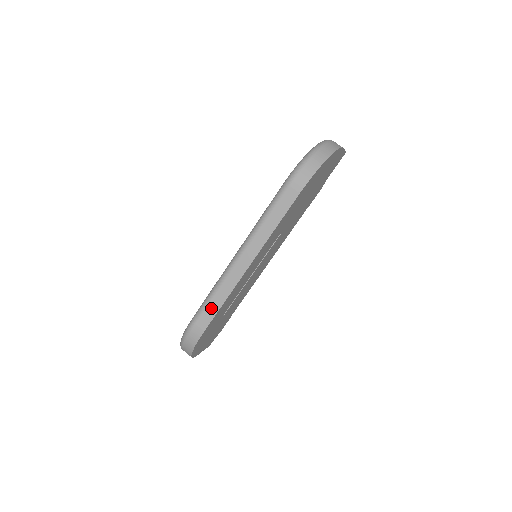
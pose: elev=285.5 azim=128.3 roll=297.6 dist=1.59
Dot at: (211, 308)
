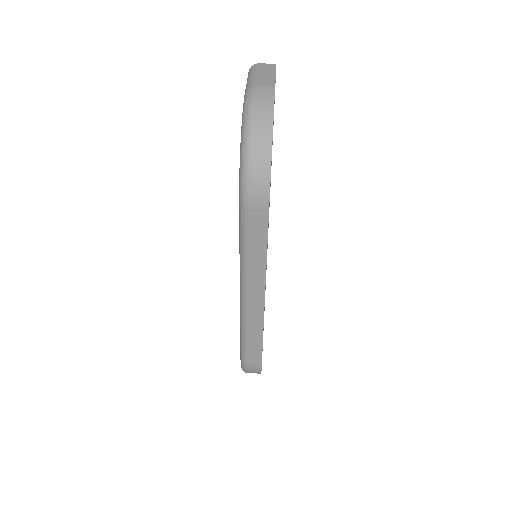
Dot at: (253, 347)
